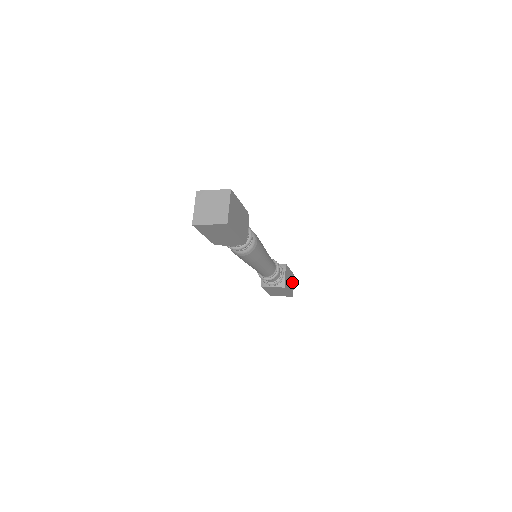
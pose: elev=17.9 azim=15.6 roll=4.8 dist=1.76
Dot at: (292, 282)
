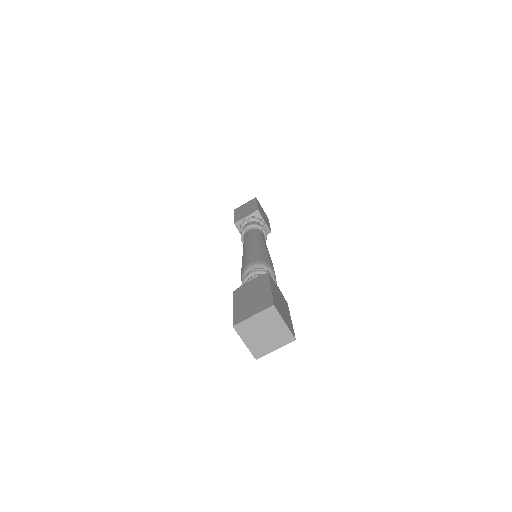
Dot at: (261, 208)
